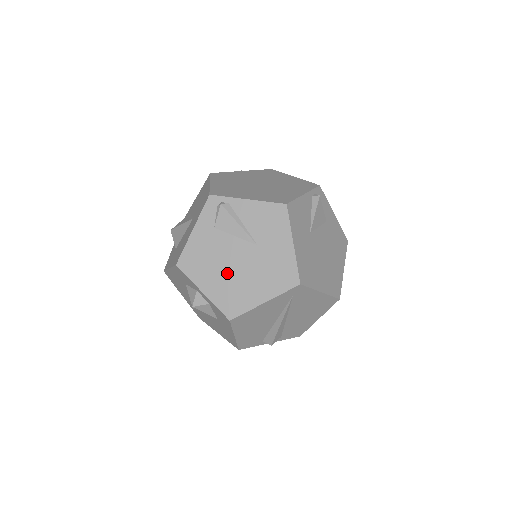
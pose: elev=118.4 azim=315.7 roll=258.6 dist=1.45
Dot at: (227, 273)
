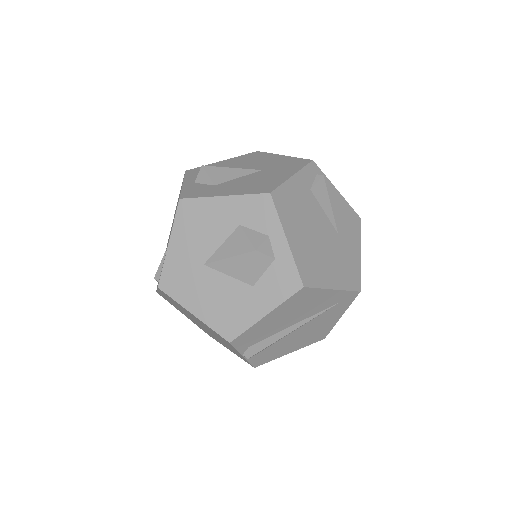
Dot at: (312, 238)
